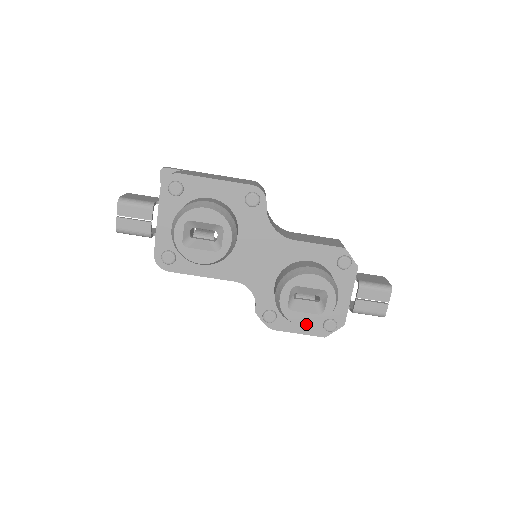
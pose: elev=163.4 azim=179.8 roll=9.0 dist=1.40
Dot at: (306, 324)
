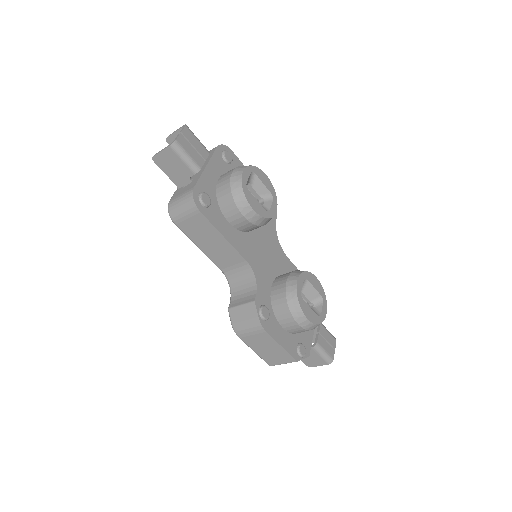
Dot at: (310, 319)
